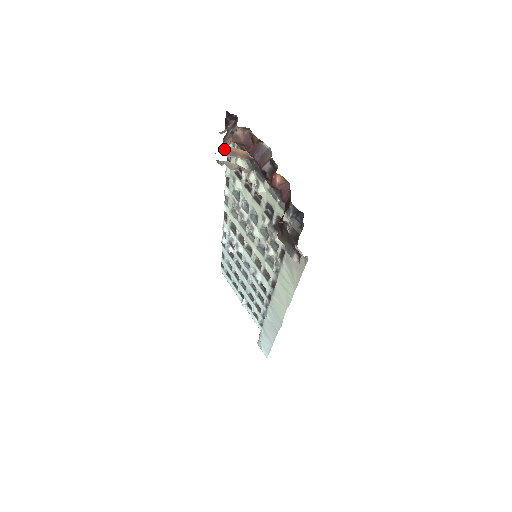
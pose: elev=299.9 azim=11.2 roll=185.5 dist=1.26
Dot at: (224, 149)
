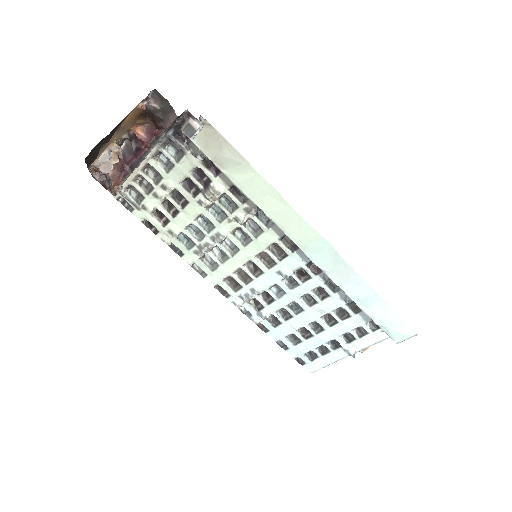
Dot at: (100, 170)
